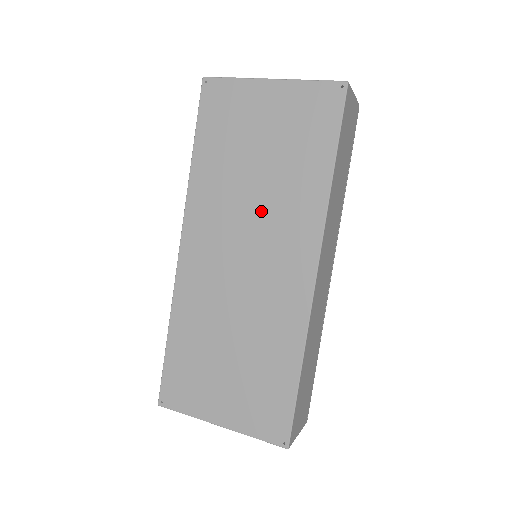
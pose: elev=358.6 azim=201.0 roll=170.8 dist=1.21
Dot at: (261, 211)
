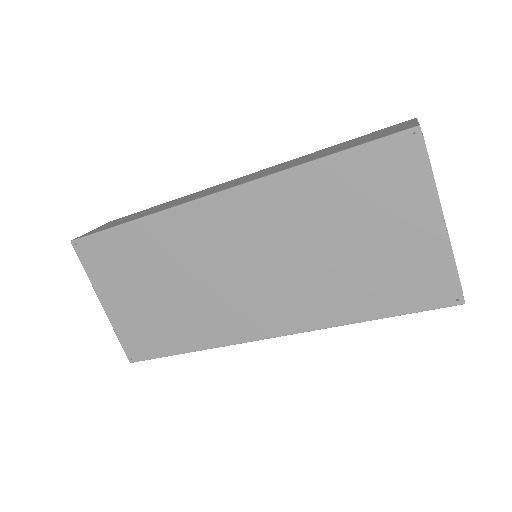
Dot at: (297, 267)
